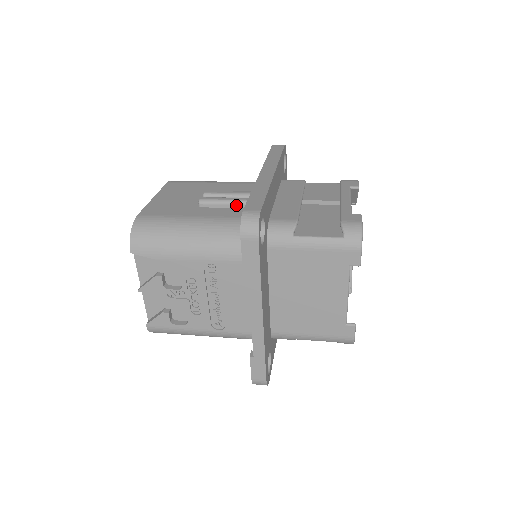
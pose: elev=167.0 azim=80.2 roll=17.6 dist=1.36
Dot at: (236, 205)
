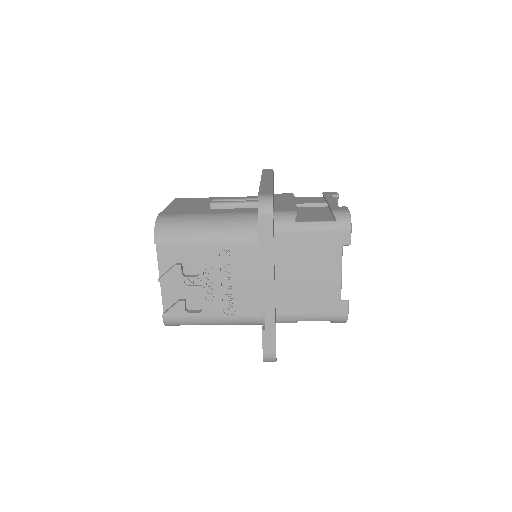
Dot at: (242, 206)
